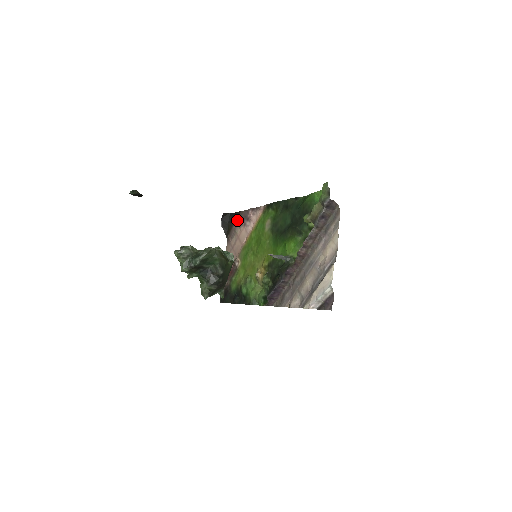
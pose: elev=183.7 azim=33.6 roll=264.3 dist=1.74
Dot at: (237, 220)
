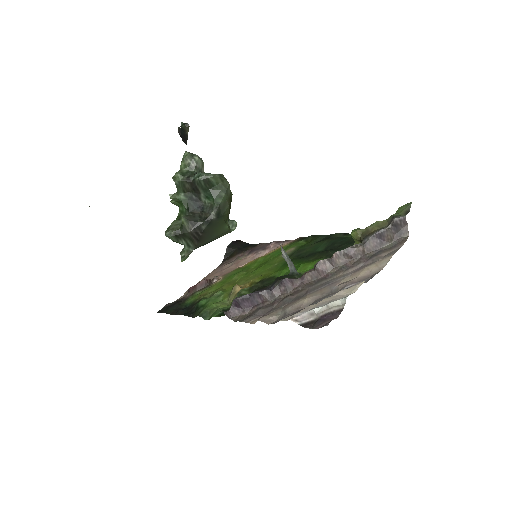
Dot at: (249, 249)
